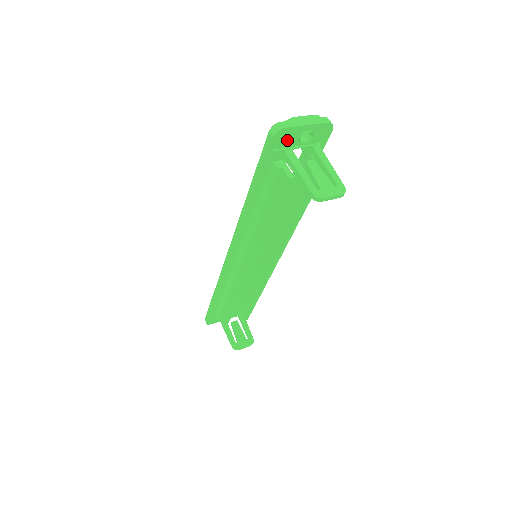
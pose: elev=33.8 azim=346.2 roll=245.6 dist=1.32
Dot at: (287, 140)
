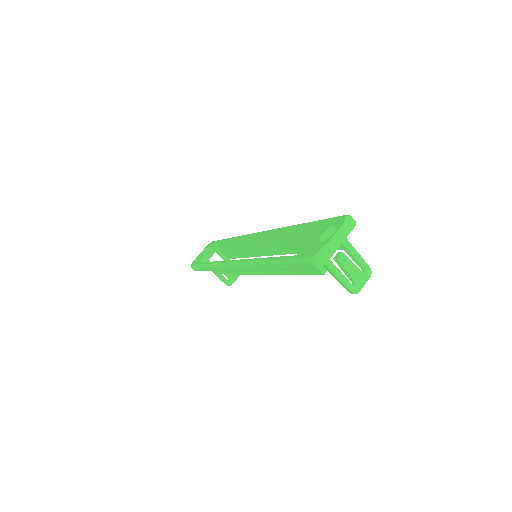
Dot at: occluded
